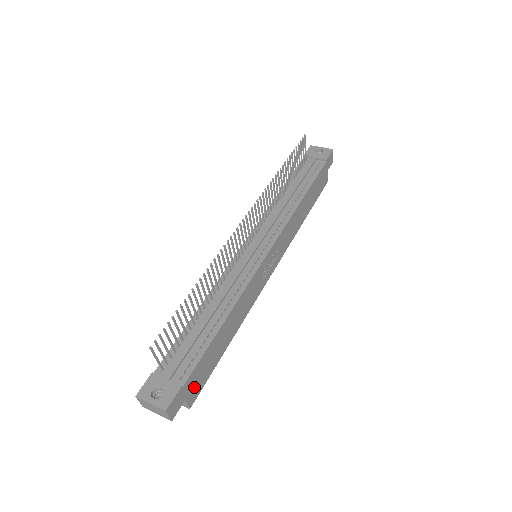
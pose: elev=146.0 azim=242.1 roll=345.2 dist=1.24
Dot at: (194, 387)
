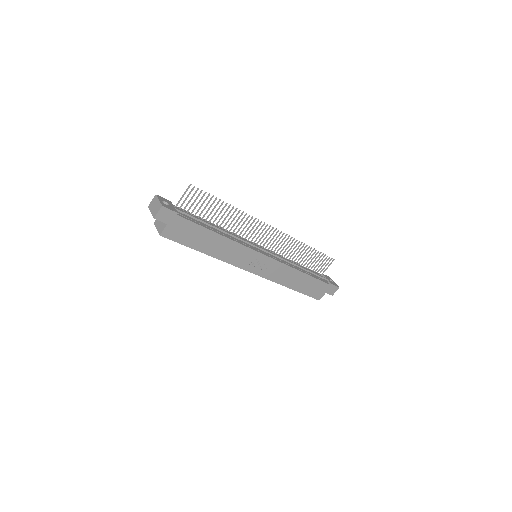
Dot at: (175, 229)
